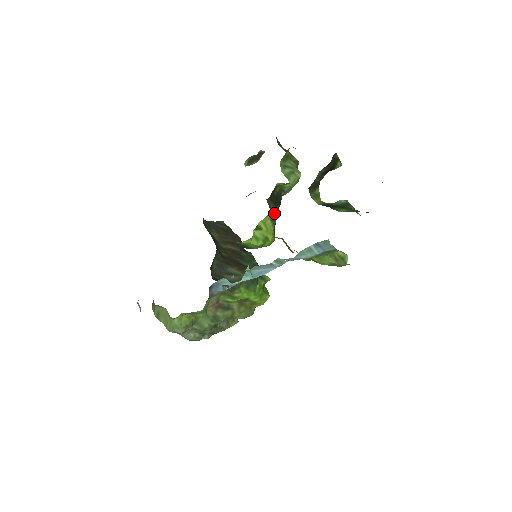
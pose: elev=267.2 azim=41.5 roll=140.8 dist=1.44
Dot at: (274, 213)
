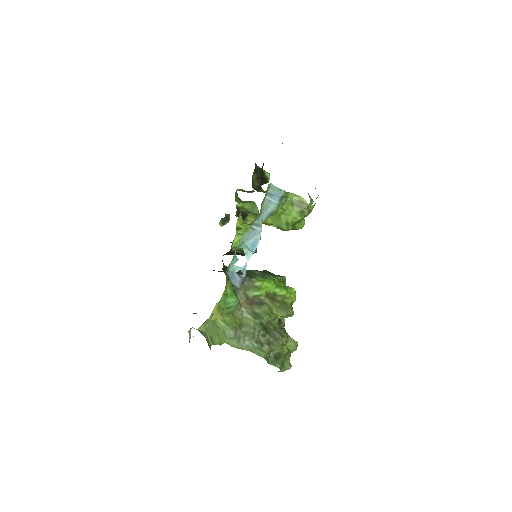
Dot at: occluded
